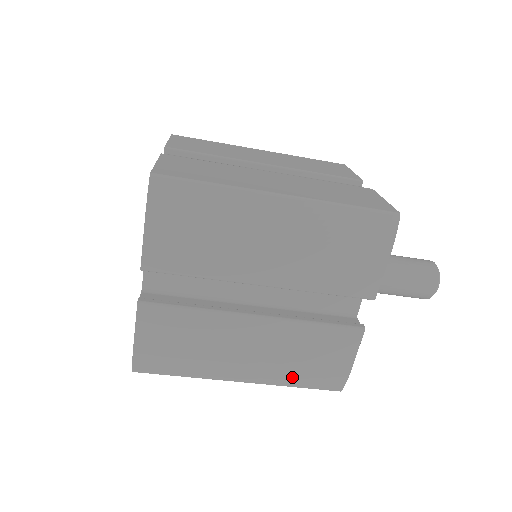
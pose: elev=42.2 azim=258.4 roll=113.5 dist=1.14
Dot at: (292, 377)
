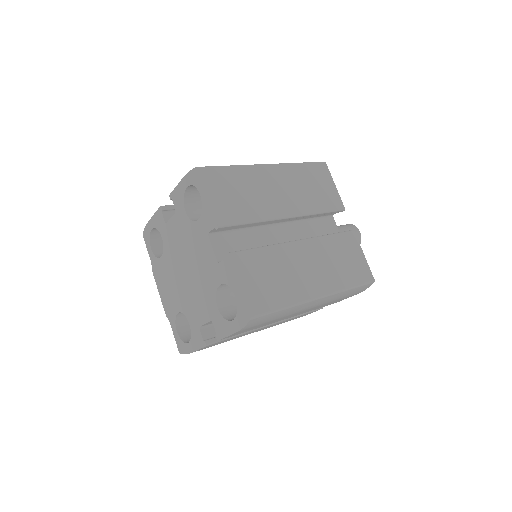
Dot at: occluded
